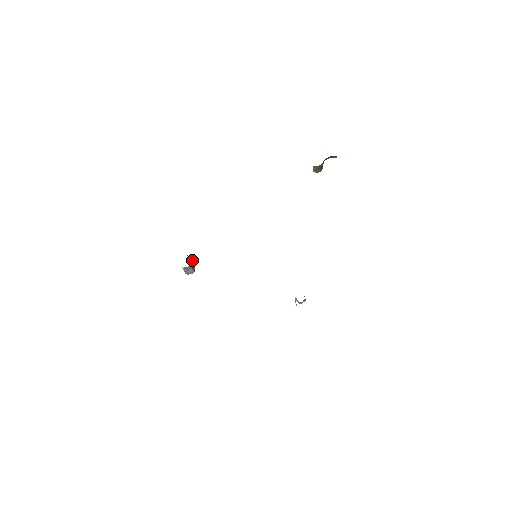
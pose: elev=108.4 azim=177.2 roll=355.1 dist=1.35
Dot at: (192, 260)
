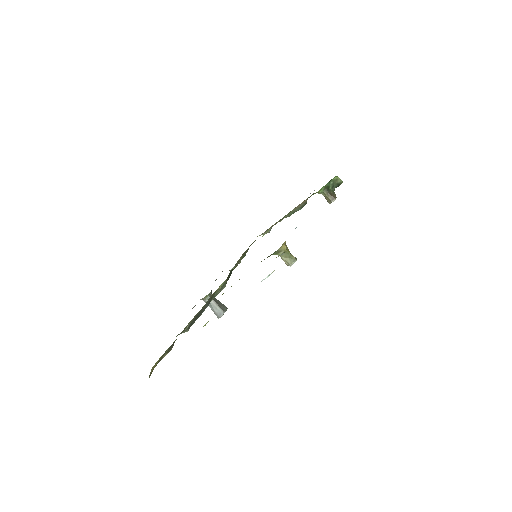
Dot at: (225, 306)
